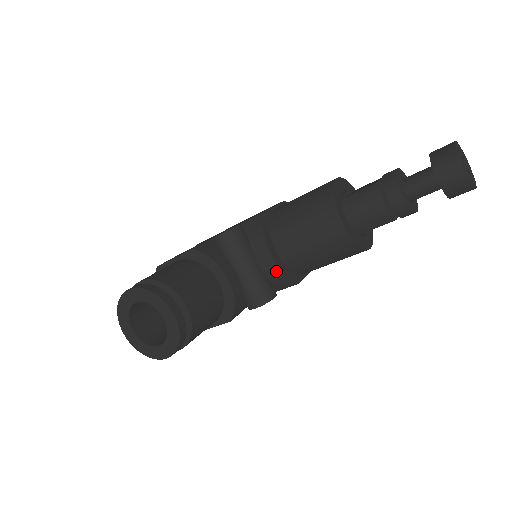
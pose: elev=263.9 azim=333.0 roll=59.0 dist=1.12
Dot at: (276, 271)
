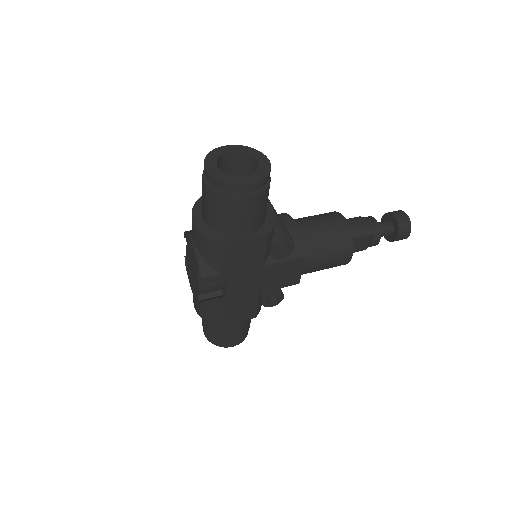
Dot at: (296, 233)
